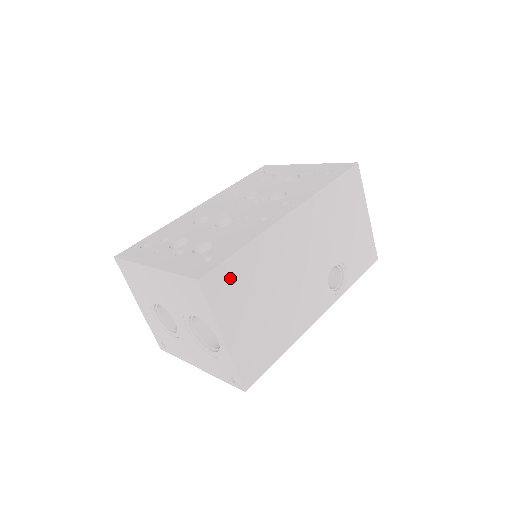
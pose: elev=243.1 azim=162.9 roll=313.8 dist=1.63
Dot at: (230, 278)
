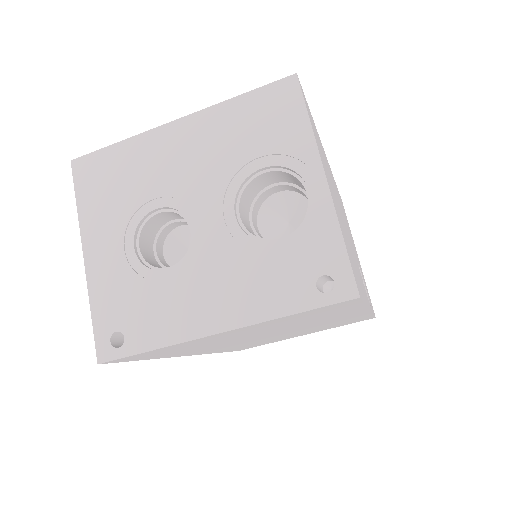
Dot at: occluded
